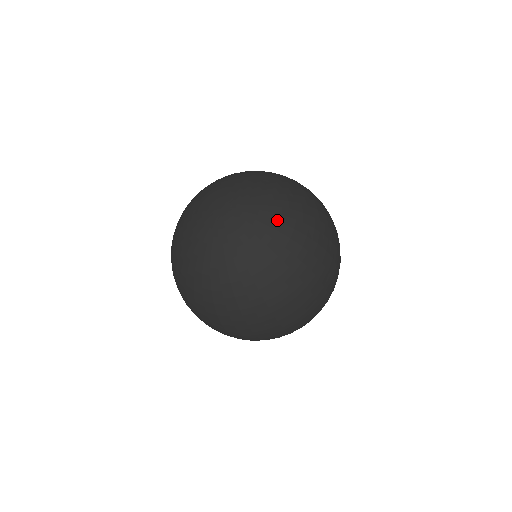
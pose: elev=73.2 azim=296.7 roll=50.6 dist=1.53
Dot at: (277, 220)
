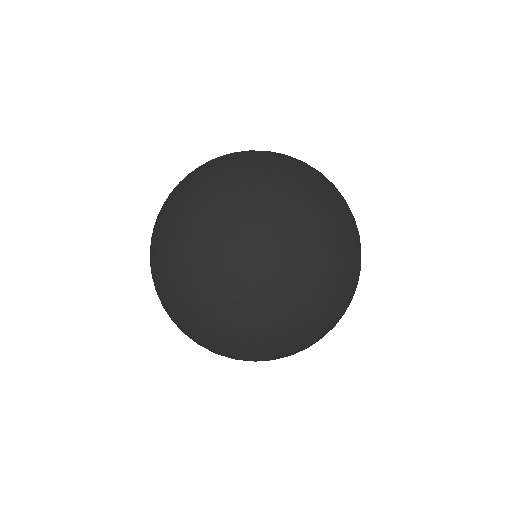
Dot at: (264, 249)
